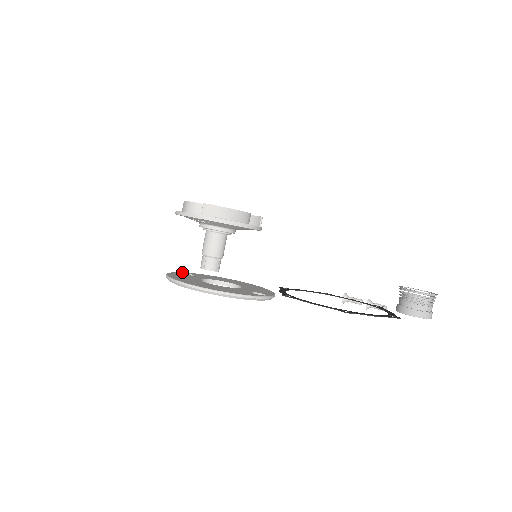
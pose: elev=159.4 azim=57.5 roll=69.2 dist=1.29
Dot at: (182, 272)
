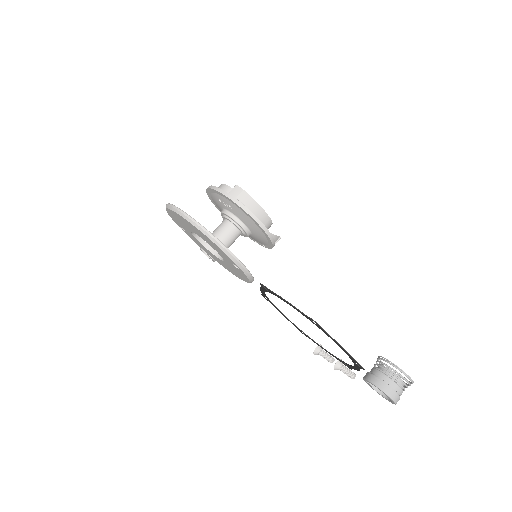
Dot at: occluded
